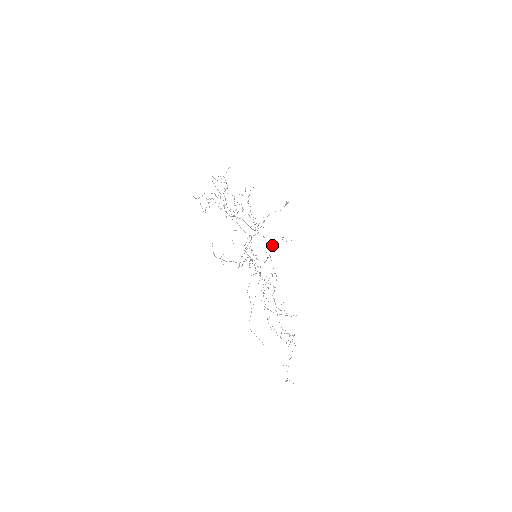
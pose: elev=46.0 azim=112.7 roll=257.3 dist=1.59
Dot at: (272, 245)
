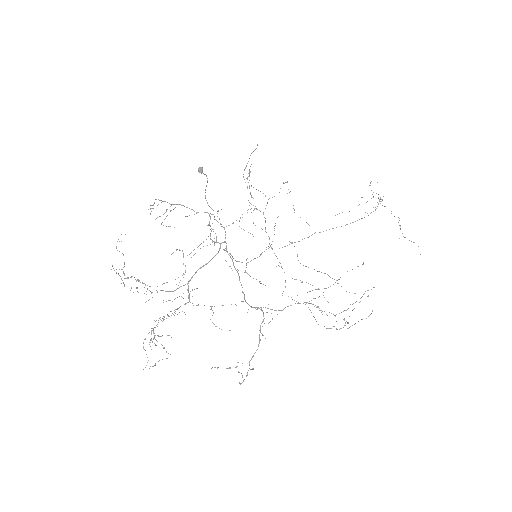
Dot at: occluded
